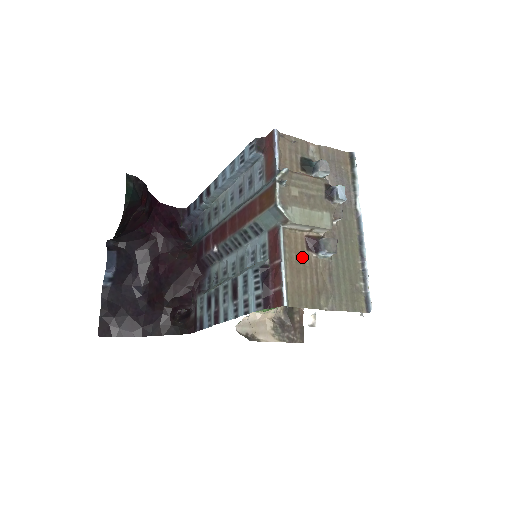
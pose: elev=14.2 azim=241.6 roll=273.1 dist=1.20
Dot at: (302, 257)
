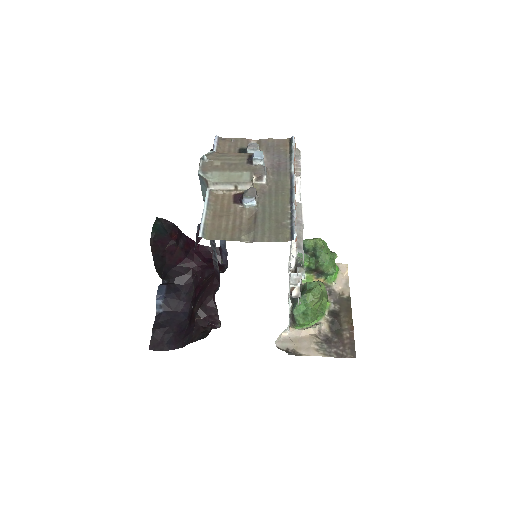
Dot at: (227, 208)
